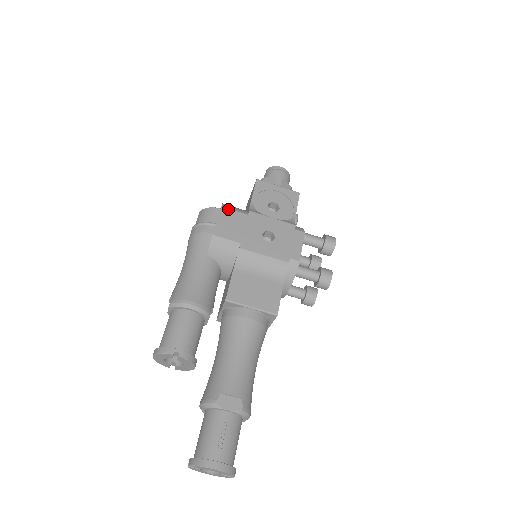
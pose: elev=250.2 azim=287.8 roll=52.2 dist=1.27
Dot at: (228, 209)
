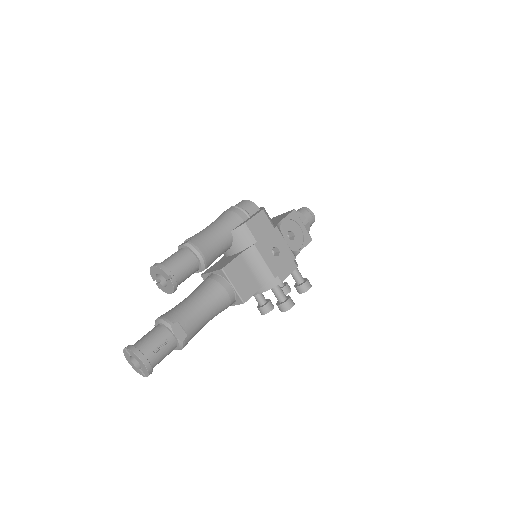
Dot at: (265, 214)
